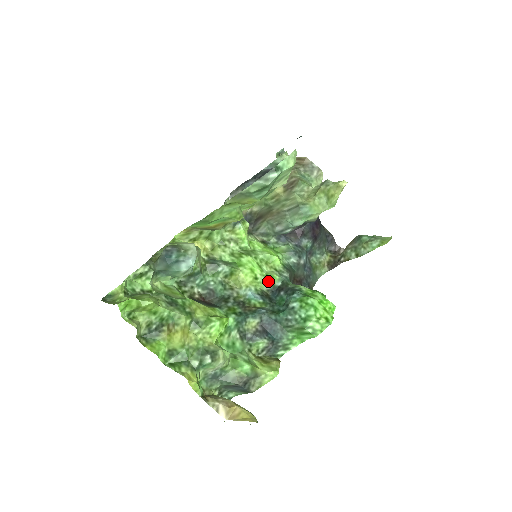
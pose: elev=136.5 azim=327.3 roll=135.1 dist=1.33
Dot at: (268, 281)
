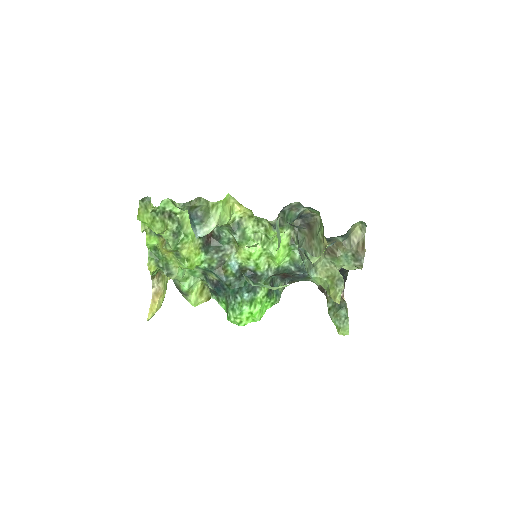
Dot at: (254, 267)
